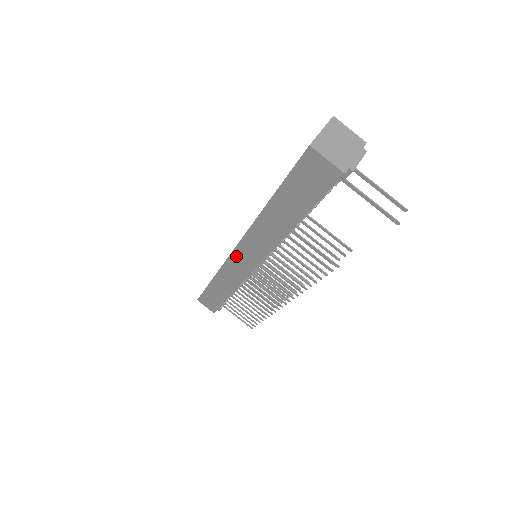
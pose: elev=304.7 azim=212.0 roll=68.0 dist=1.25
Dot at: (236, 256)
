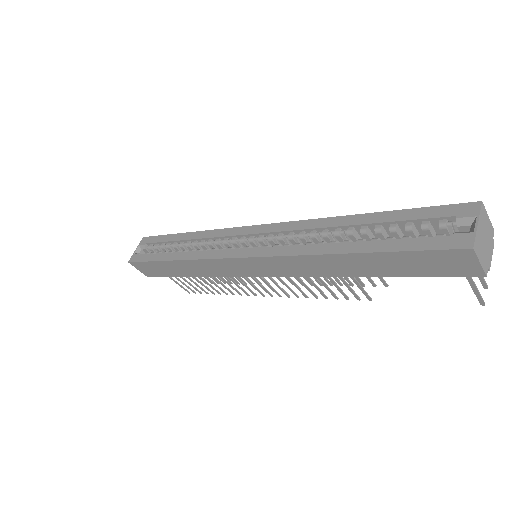
Dot at: (243, 262)
